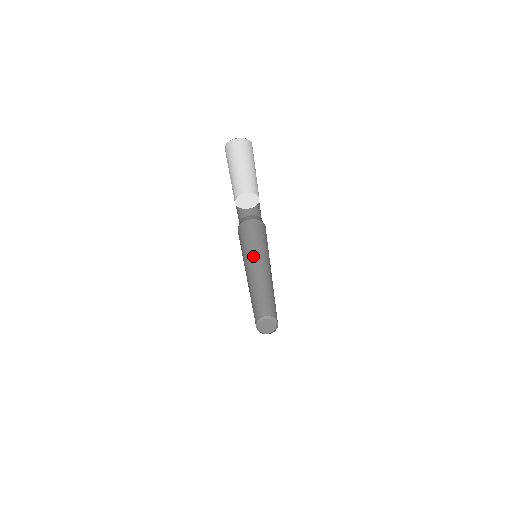
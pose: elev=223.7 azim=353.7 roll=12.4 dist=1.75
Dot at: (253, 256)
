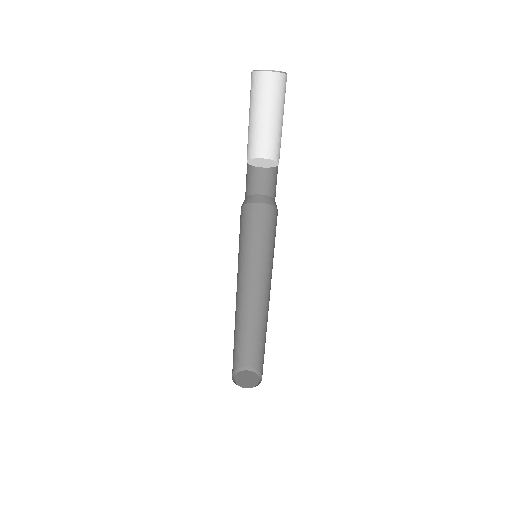
Dot at: (245, 263)
